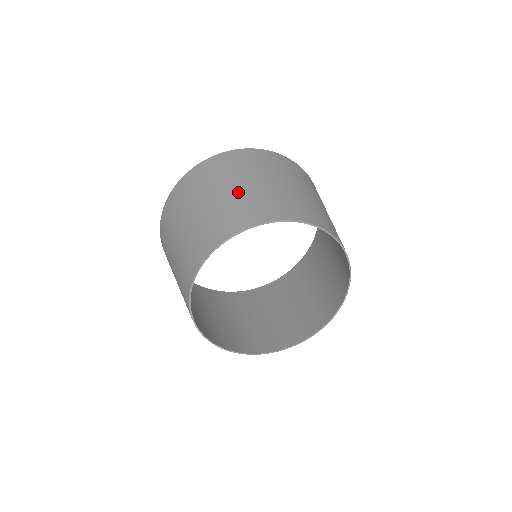
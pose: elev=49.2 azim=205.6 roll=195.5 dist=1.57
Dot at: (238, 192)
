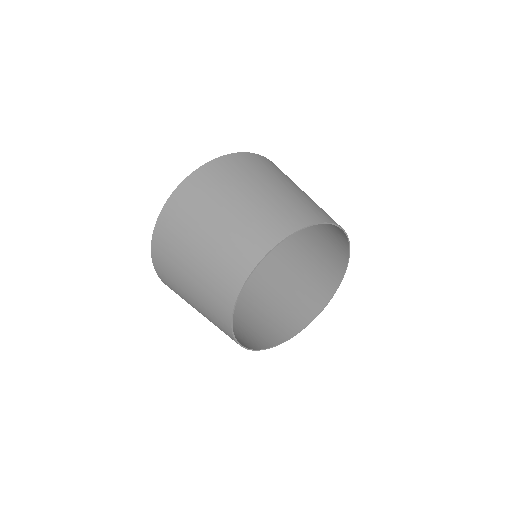
Dot at: (235, 216)
